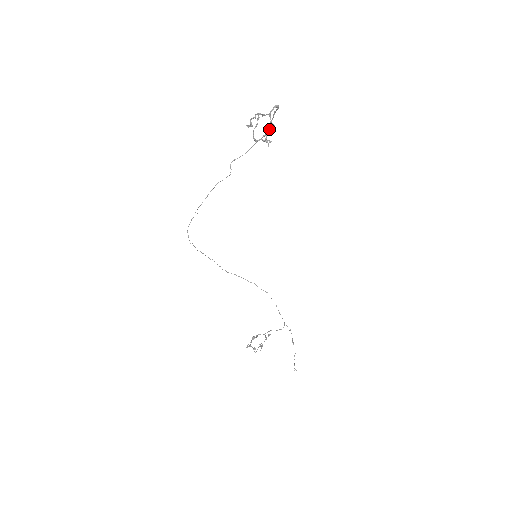
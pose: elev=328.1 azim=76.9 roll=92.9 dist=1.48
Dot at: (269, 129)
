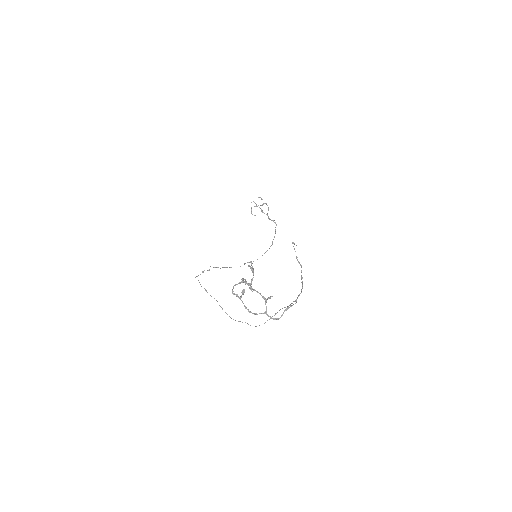
Dot at: occluded
